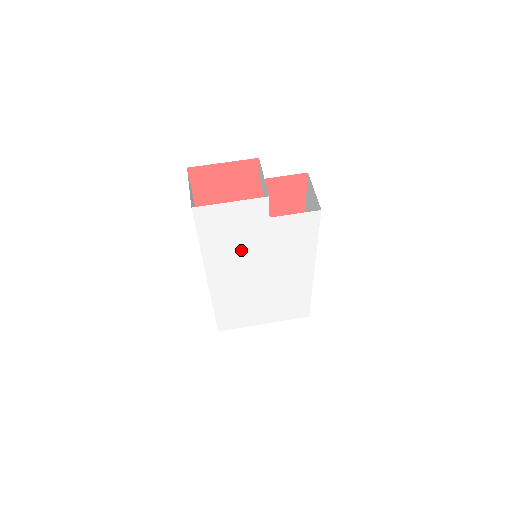
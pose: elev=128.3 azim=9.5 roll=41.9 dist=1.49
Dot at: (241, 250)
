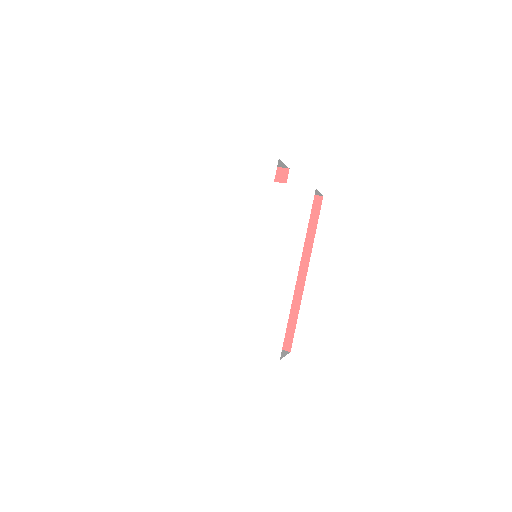
Dot at: (243, 213)
